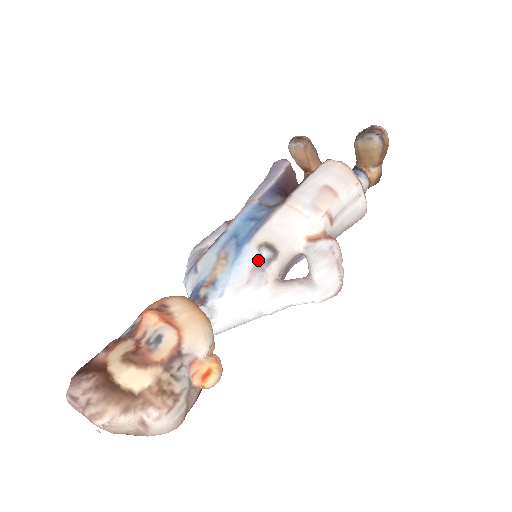
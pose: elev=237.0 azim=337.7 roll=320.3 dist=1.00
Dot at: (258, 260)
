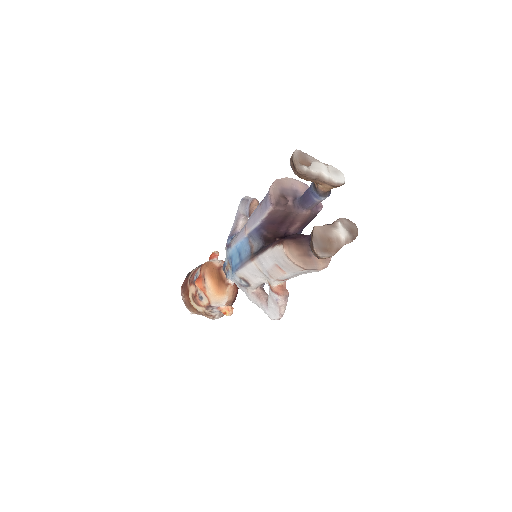
Dot at: (241, 283)
